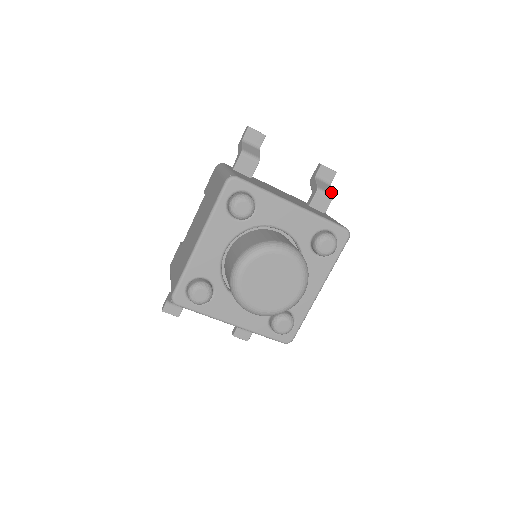
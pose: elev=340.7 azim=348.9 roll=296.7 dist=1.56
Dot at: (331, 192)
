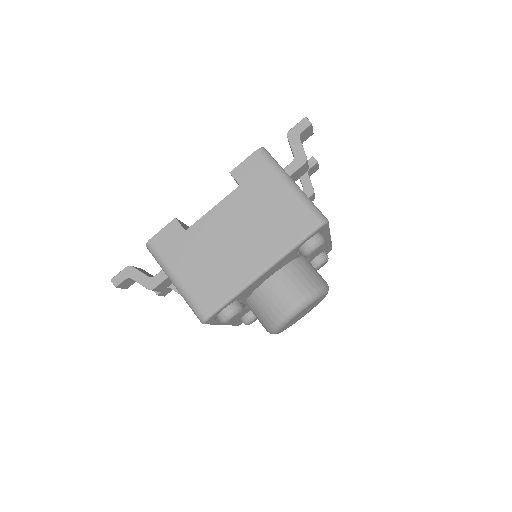
Dot at: occluded
